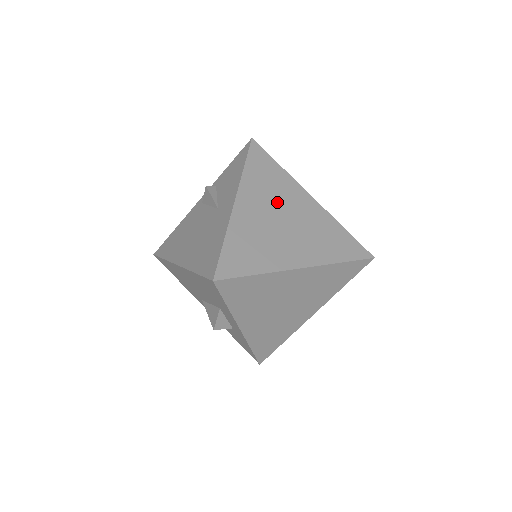
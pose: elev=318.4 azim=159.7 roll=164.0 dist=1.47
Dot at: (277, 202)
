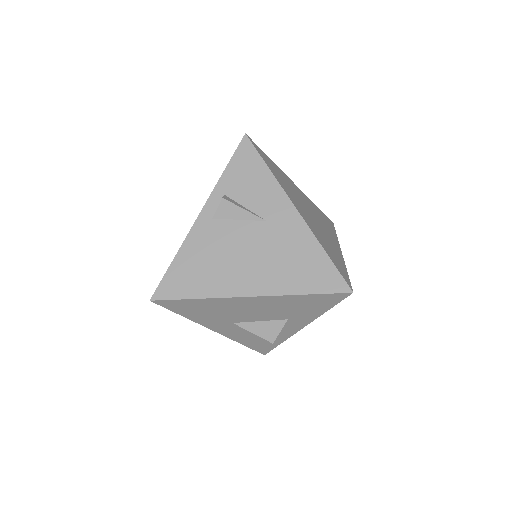
Dot at: (298, 198)
